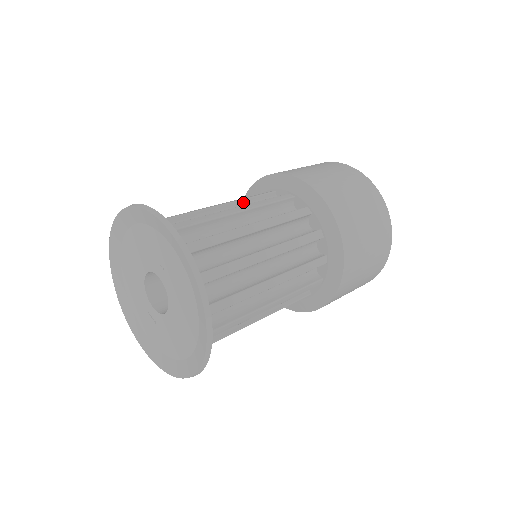
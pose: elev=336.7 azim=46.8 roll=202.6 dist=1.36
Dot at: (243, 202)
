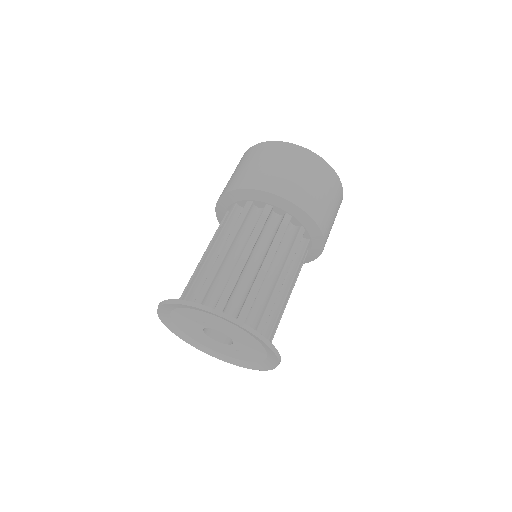
Dot at: occluded
